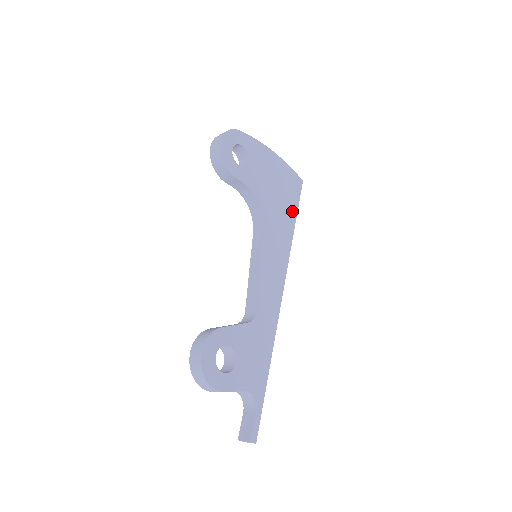
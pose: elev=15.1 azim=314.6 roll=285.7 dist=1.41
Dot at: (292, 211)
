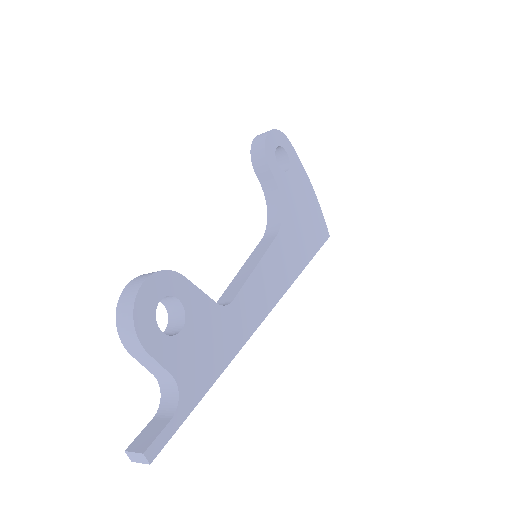
Dot at: (310, 249)
